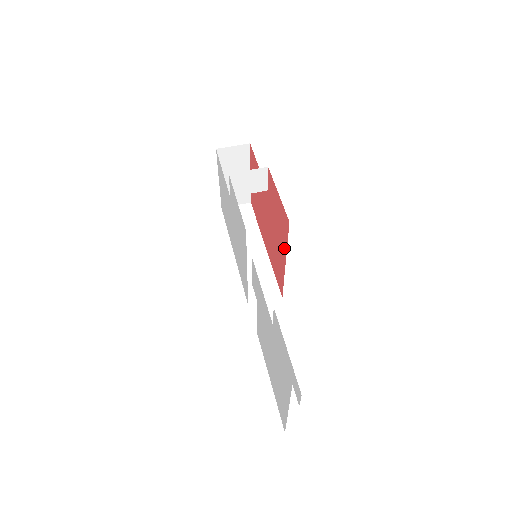
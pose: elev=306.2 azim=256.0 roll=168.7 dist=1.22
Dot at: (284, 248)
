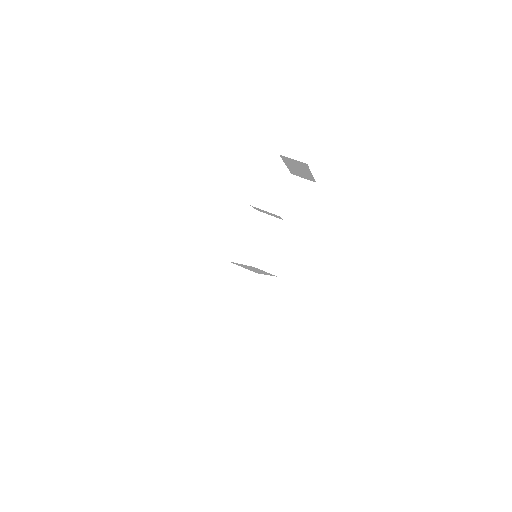
Dot at: occluded
